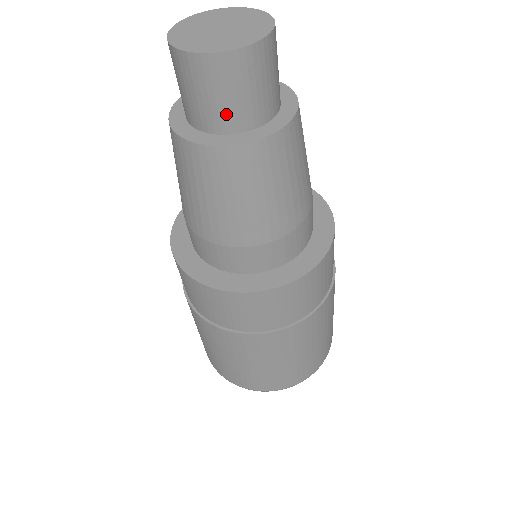
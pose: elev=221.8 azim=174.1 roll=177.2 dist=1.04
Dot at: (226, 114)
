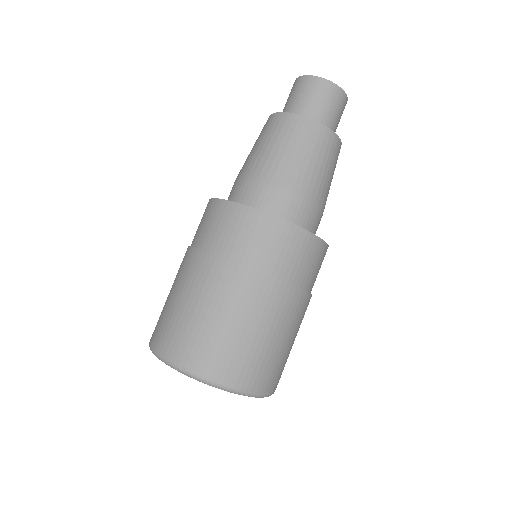
Dot at: (332, 122)
